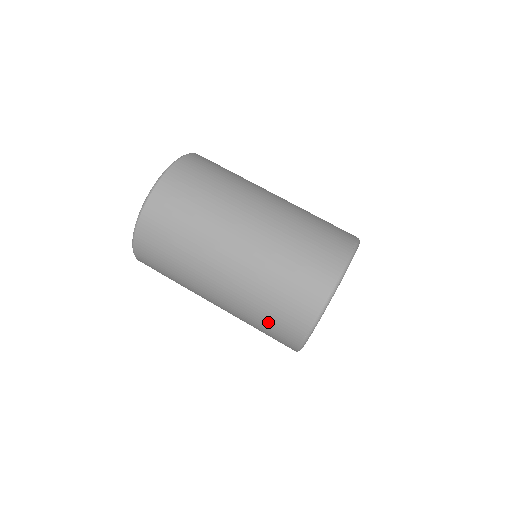
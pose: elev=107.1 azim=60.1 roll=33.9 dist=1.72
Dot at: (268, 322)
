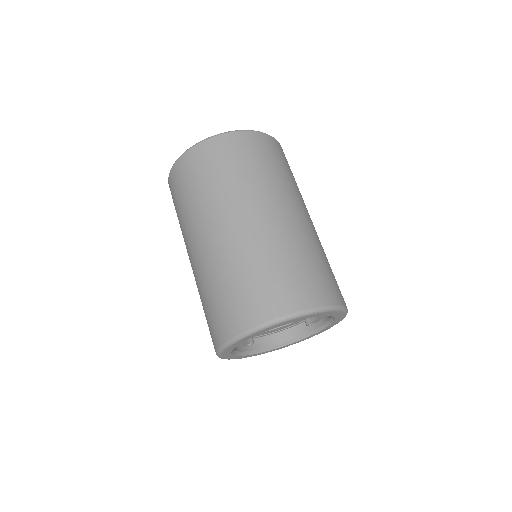
Dot at: (243, 286)
